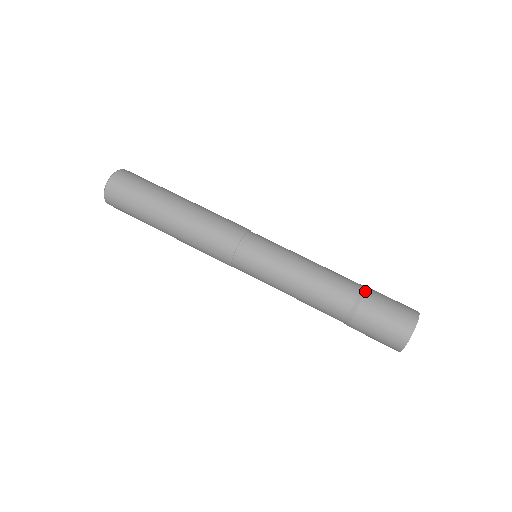
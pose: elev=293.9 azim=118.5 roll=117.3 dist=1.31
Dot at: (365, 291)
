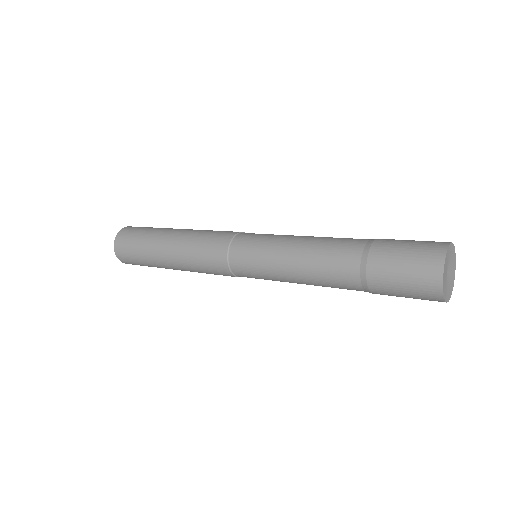
Dot at: occluded
